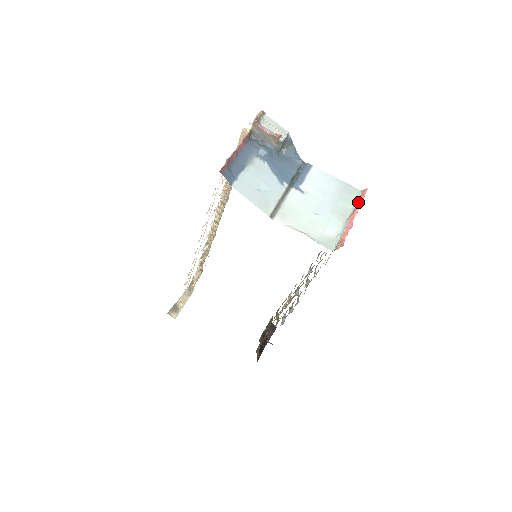
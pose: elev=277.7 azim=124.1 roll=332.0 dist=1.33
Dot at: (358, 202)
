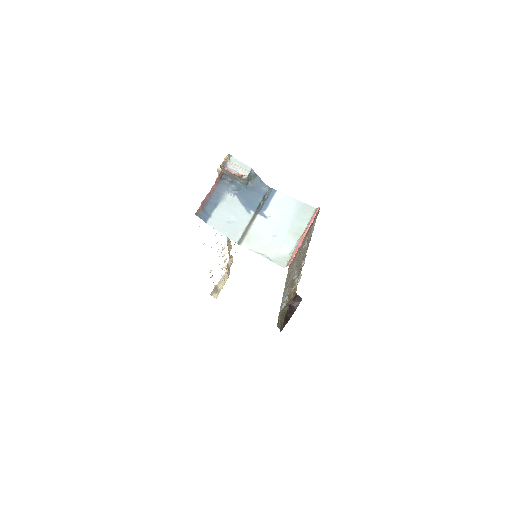
Dot at: (310, 221)
